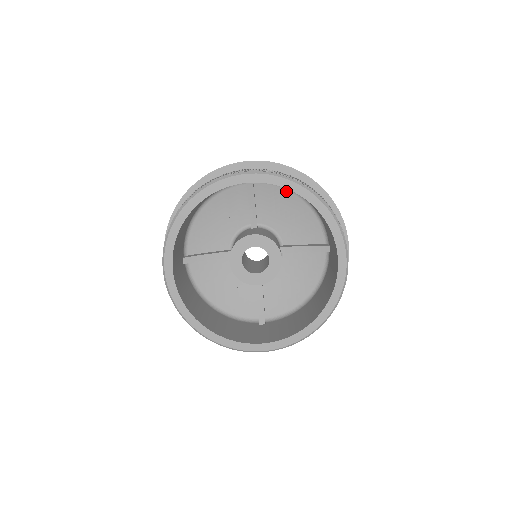
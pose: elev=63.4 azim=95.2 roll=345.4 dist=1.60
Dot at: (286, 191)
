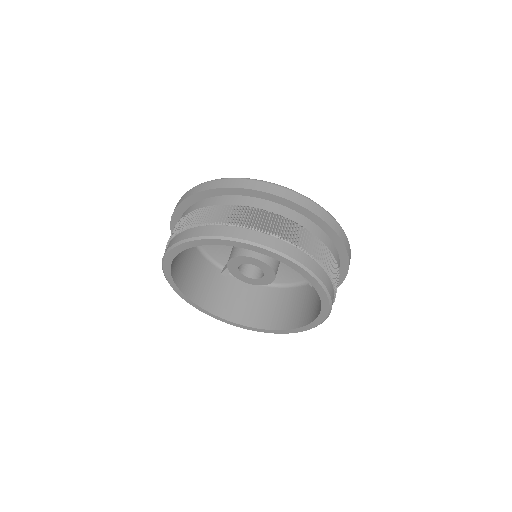
Dot at: occluded
